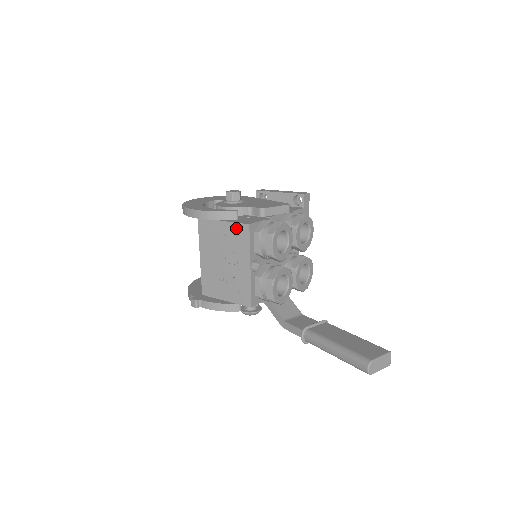
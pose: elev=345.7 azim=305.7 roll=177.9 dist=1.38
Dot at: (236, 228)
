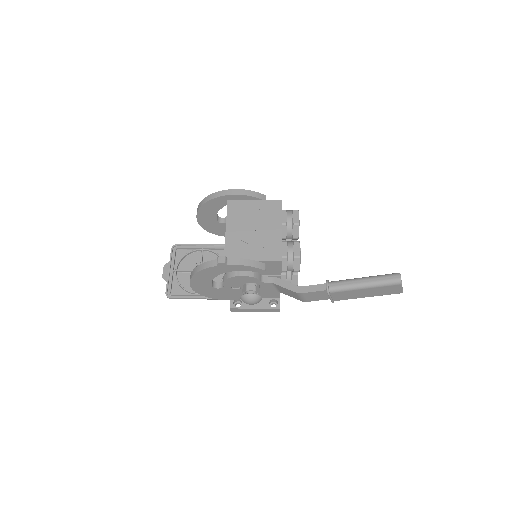
Dot at: (268, 204)
